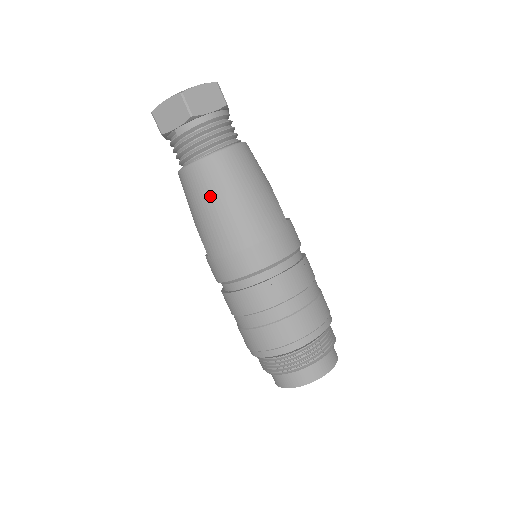
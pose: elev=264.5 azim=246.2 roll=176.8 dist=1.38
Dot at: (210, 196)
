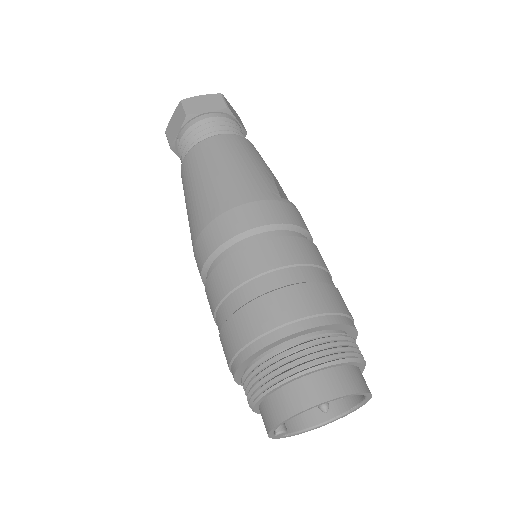
Dot at: (193, 178)
